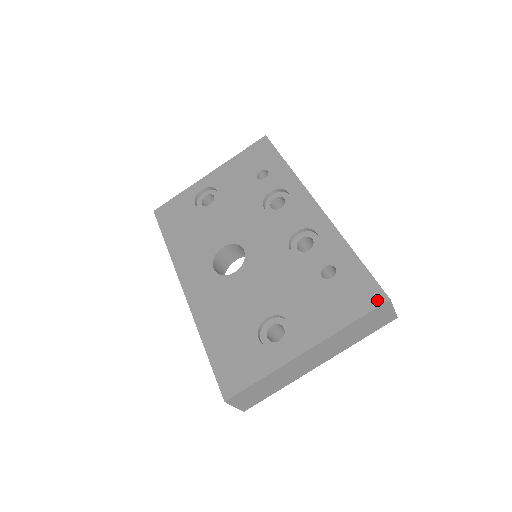
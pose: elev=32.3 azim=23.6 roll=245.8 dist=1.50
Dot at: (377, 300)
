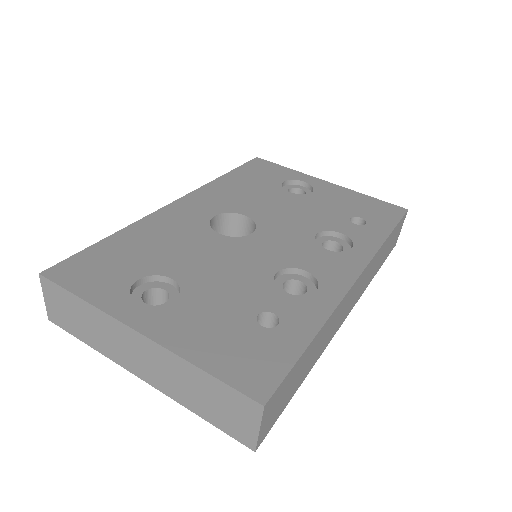
Dot at: (254, 389)
